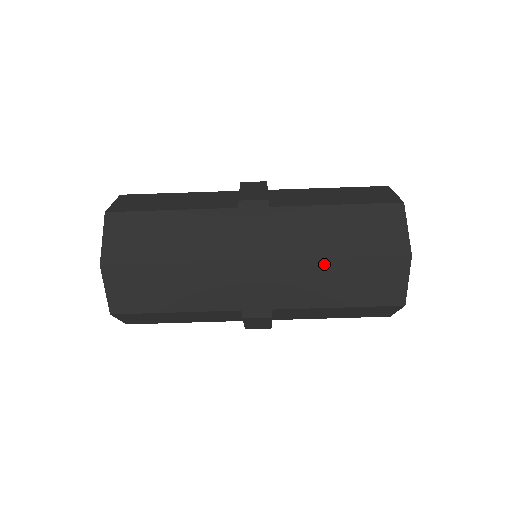
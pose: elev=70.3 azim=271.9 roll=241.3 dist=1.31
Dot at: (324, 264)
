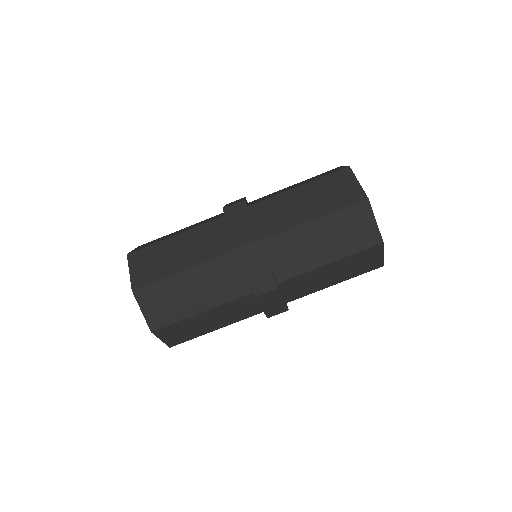
Dot at: (287, 195)
